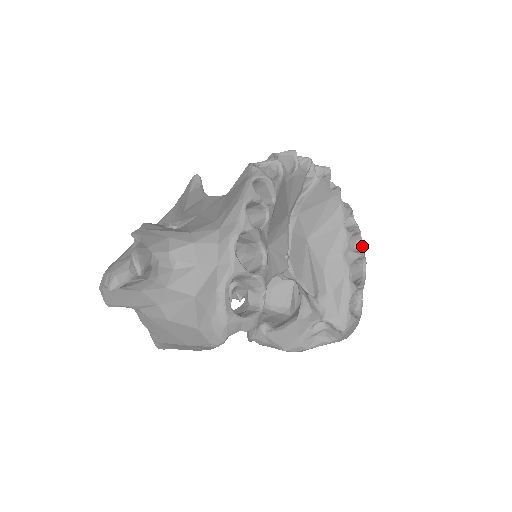
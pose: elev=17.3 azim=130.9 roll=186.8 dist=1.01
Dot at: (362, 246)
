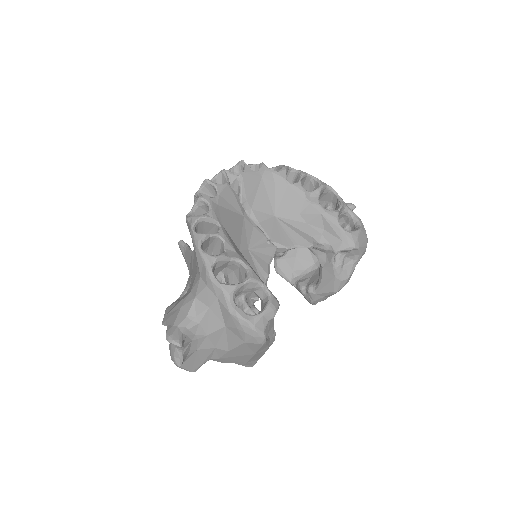
Dot at: (317, 180)
